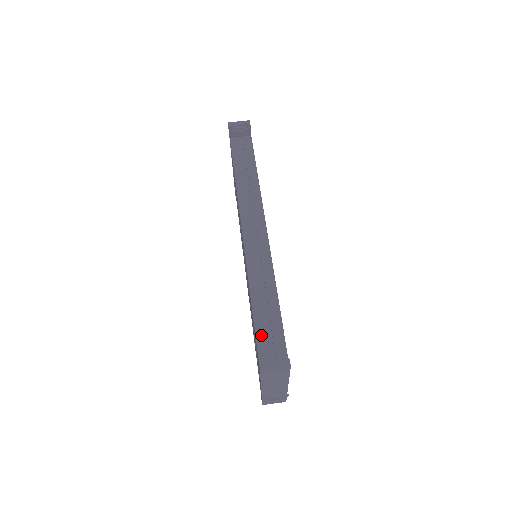
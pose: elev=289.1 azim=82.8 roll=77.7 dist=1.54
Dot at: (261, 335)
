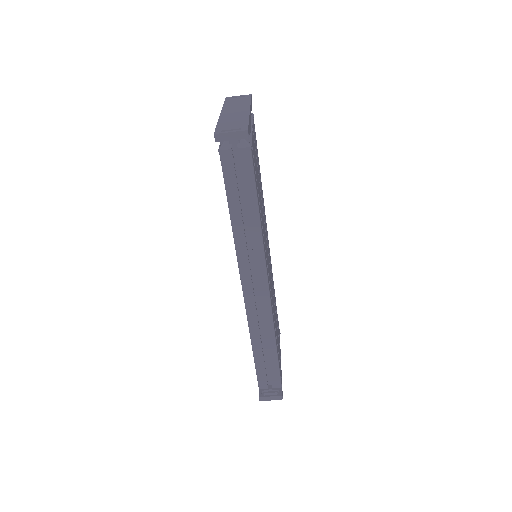
Dot at: (260, 371)
